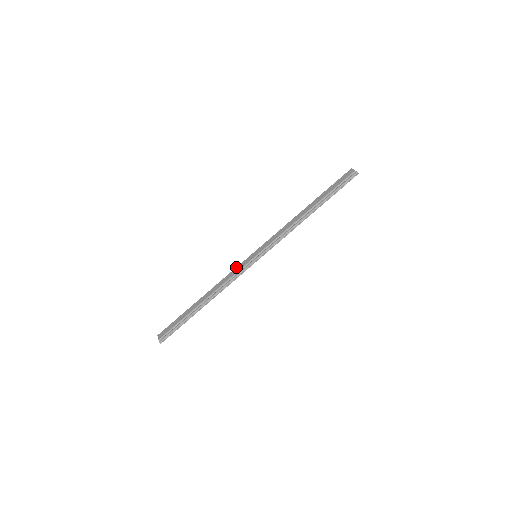
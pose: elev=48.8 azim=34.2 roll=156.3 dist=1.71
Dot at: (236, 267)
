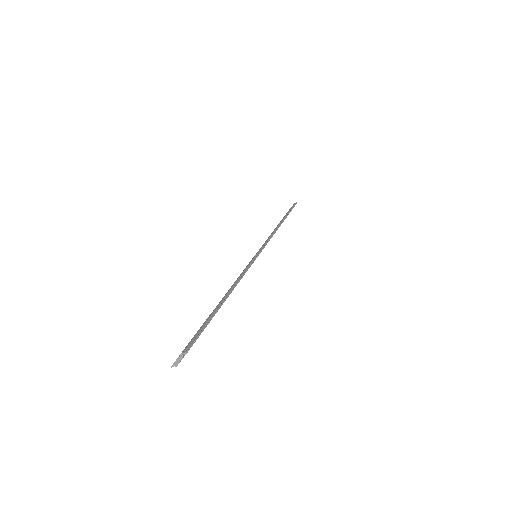
Dot at: occluded
